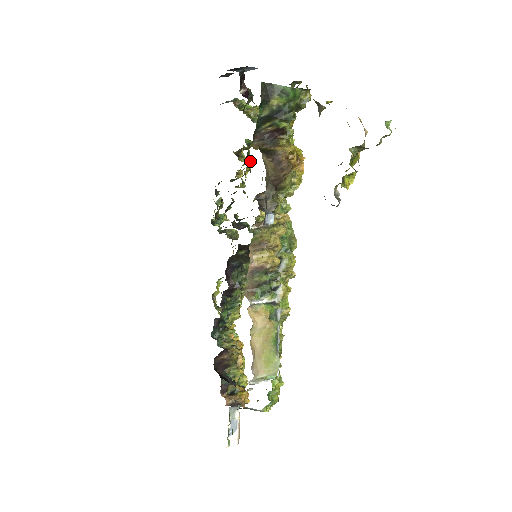
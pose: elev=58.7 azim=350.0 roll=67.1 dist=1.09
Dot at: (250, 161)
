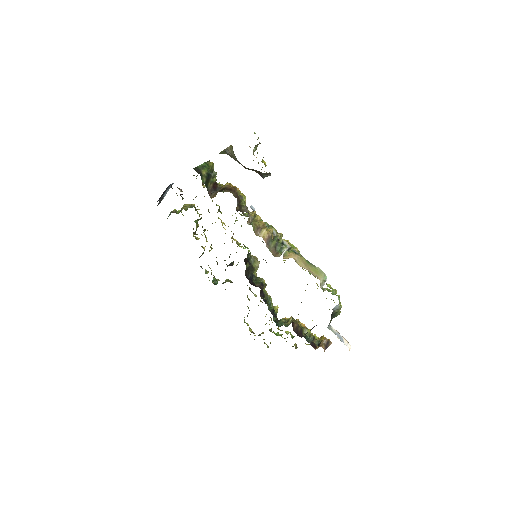
Dot at: (205, 229)
